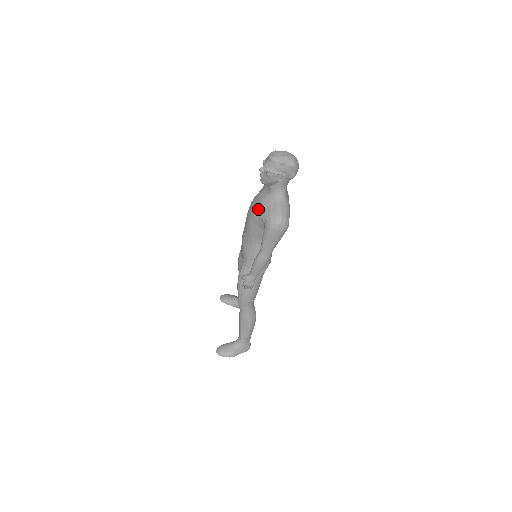
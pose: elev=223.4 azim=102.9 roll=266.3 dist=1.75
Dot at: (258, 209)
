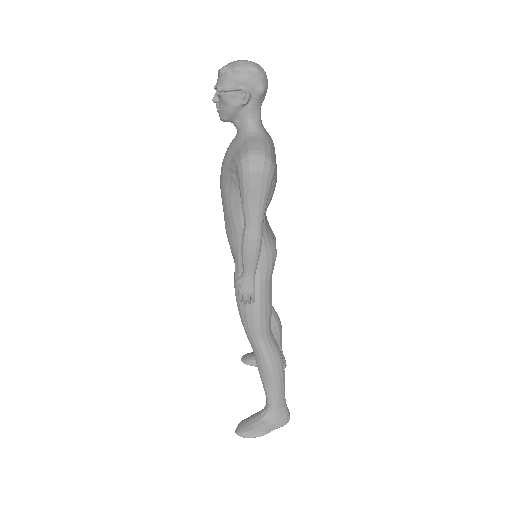
Dot at: (226, 161)
